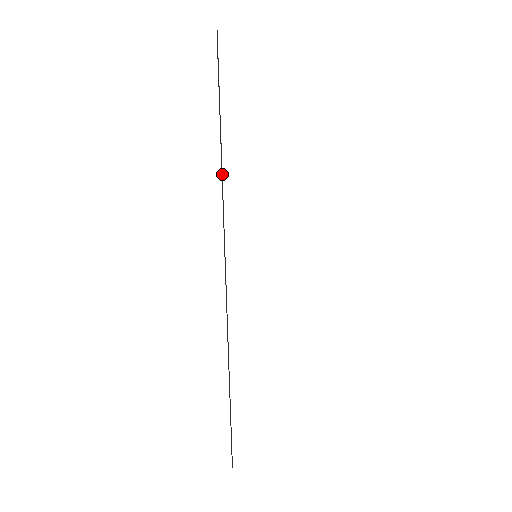
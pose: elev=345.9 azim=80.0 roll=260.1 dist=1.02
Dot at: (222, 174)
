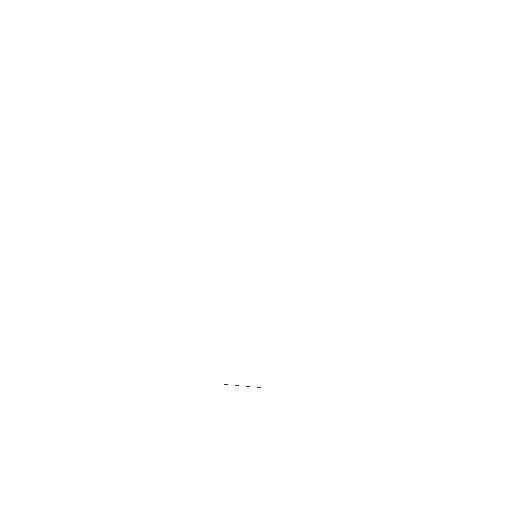
Dot at: occluded
